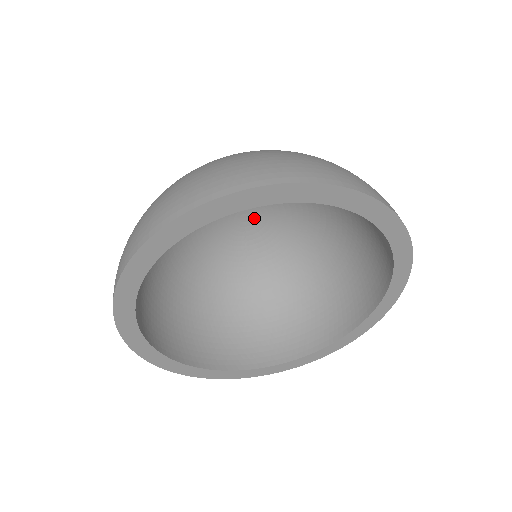
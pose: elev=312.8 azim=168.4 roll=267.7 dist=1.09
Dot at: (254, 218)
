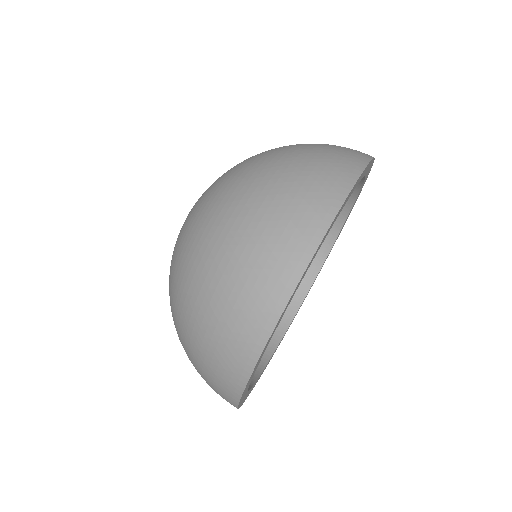
Dot at: occluded
